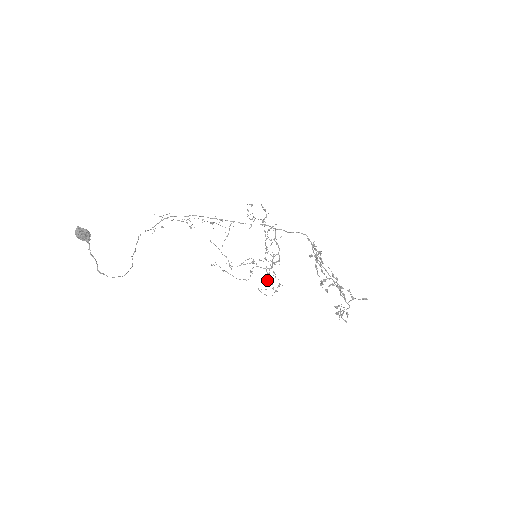
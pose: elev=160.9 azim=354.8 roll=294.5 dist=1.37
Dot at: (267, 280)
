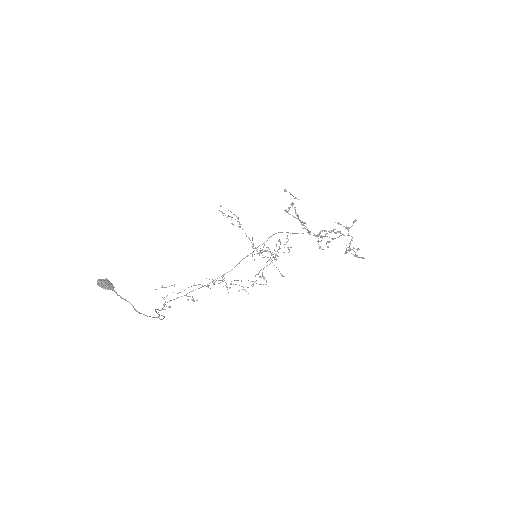
Dot at: (281, 275)
